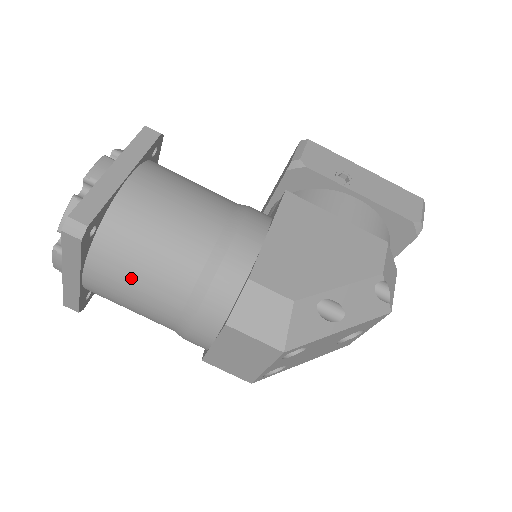
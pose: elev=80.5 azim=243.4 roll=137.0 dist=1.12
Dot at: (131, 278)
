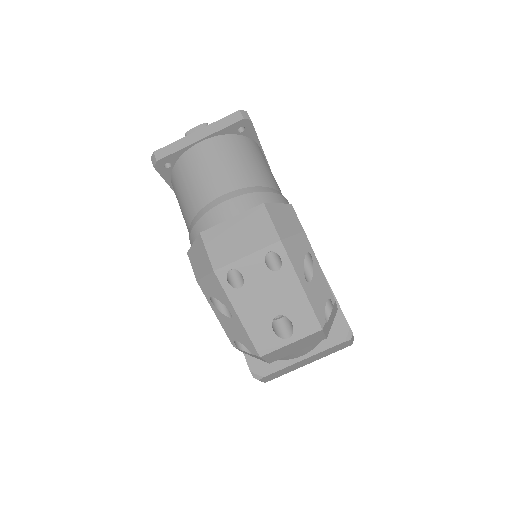
Dot at: (231, 158)
